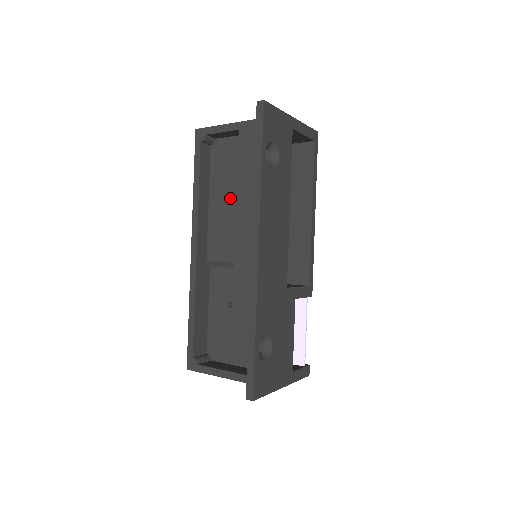
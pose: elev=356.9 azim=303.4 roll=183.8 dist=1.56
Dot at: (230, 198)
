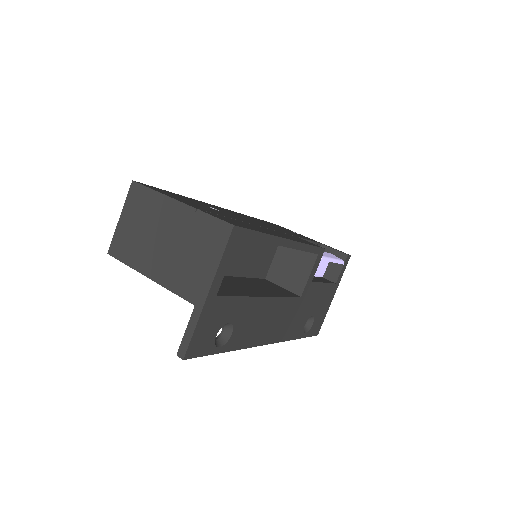
Dot at: occluded
